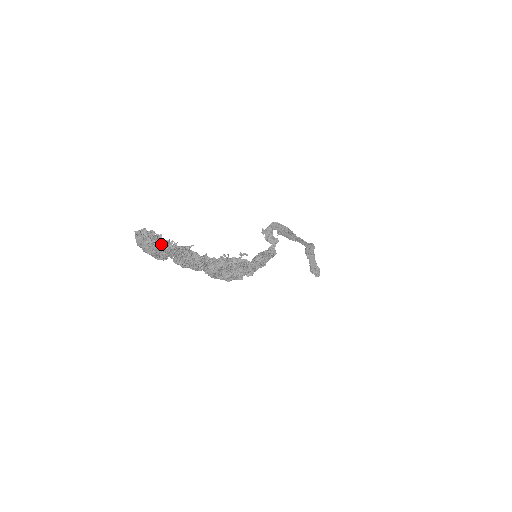
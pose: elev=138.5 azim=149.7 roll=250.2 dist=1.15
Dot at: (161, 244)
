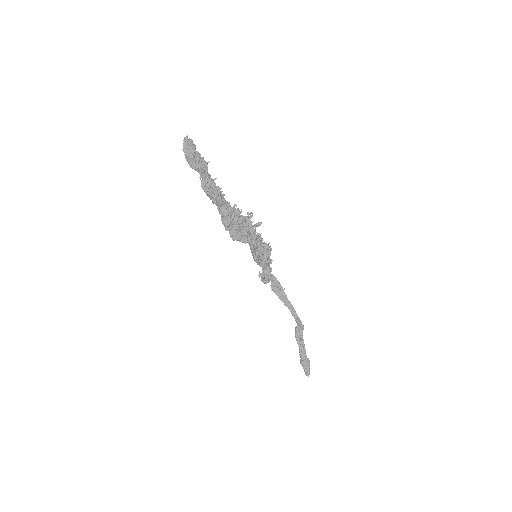
Dot at: (198, 153)
